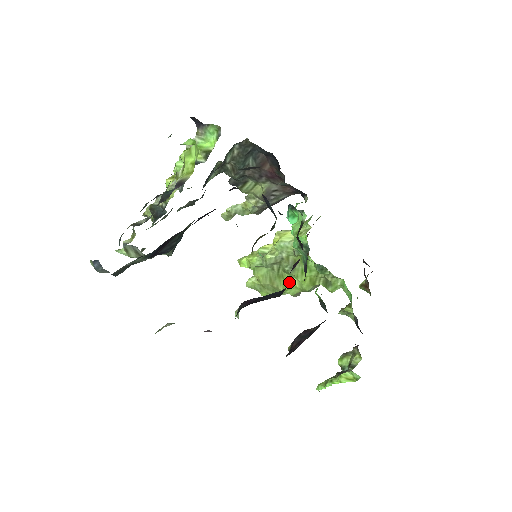
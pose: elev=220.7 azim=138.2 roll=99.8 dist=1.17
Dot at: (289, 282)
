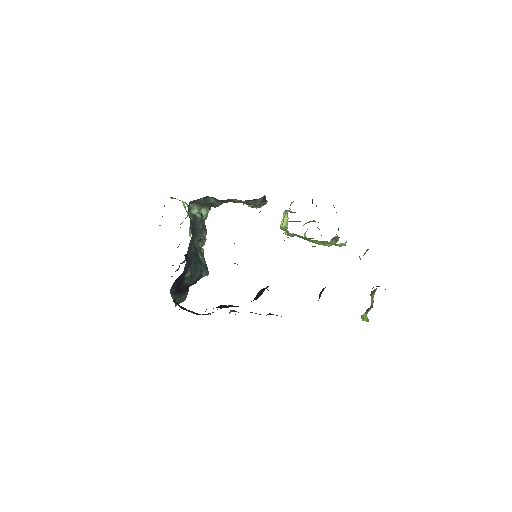
Dot at: occluded
